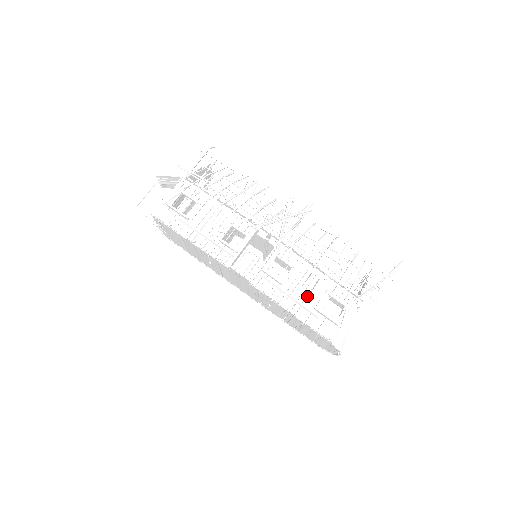
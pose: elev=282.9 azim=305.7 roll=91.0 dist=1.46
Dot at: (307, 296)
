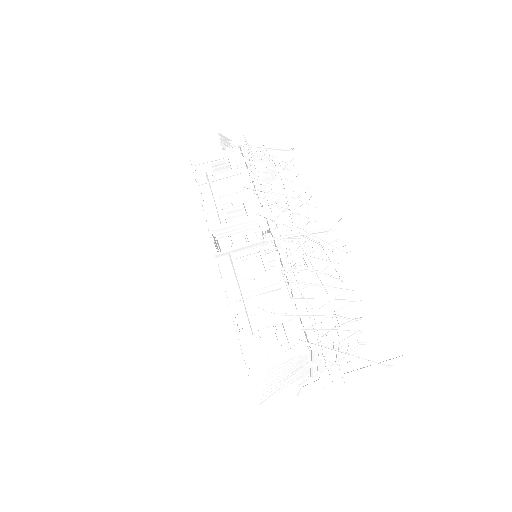
Dot at: (259, 306)
